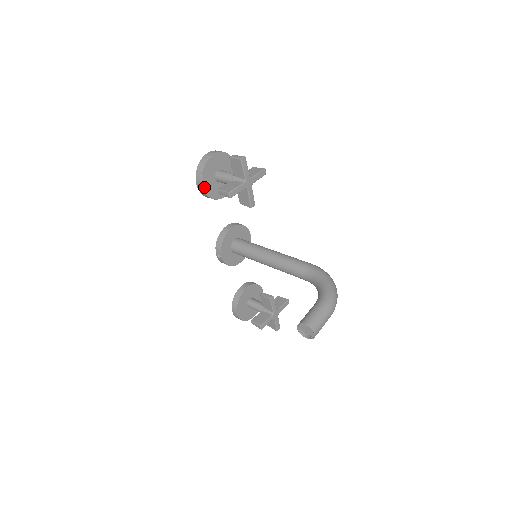
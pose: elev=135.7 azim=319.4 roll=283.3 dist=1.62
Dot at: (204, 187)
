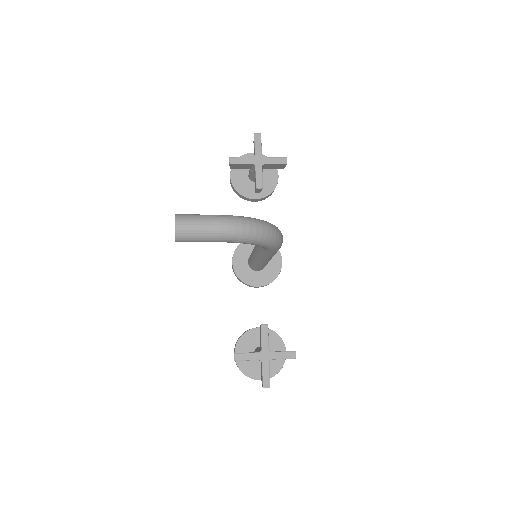
Dot at: (232, 177)
